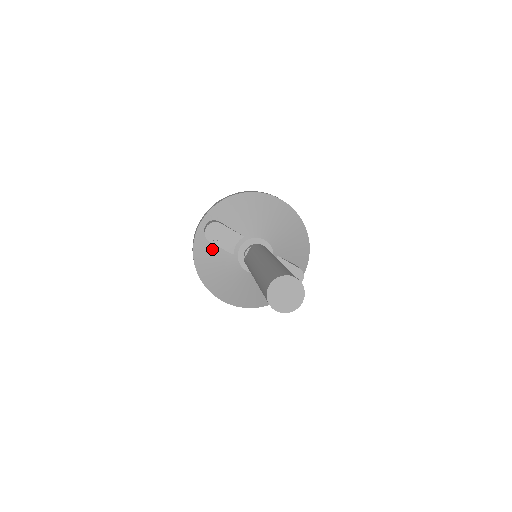
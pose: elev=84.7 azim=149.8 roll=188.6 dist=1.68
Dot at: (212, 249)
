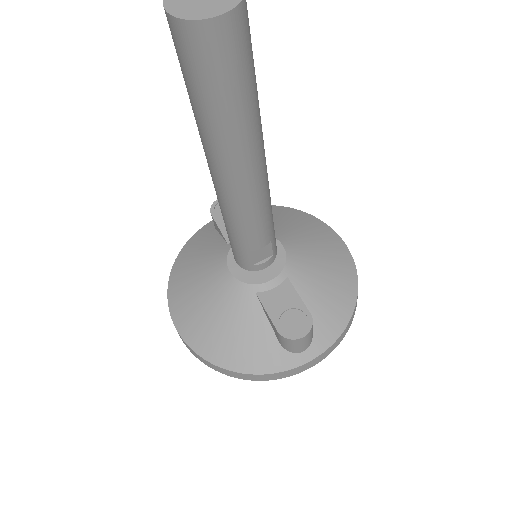
Dot at: (210, 238)
